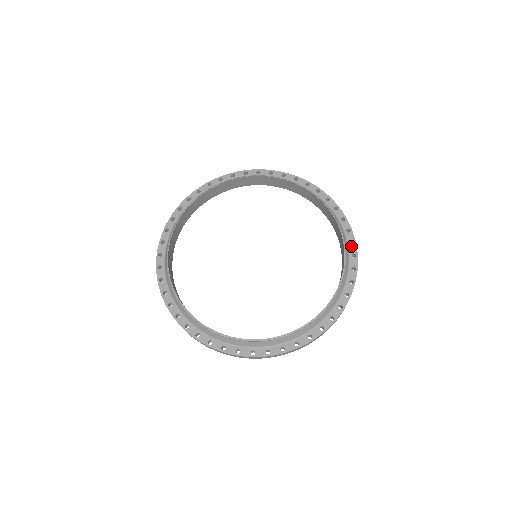
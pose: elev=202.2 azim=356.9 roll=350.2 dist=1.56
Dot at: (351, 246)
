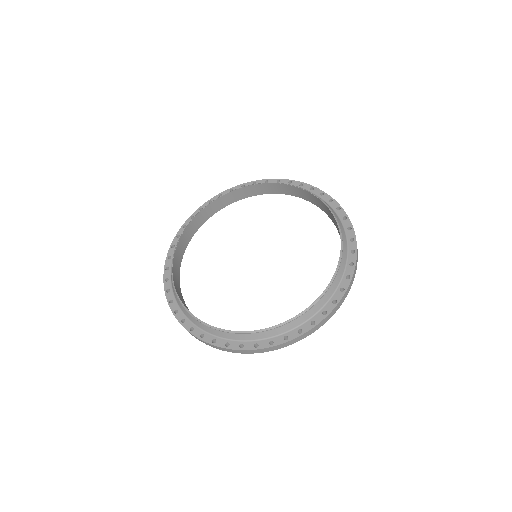
Dot at: (349, 267)
